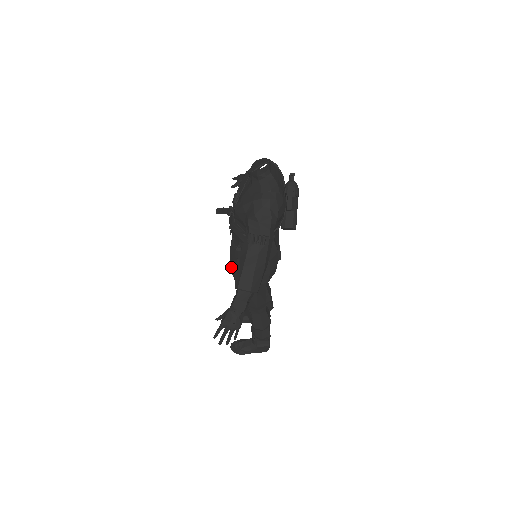
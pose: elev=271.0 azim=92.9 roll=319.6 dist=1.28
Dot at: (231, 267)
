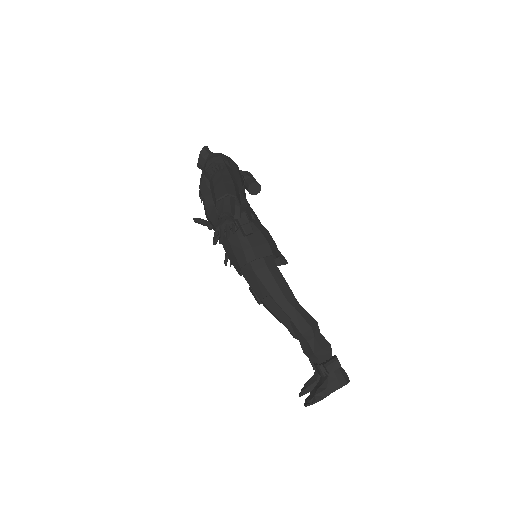
Dot at: (234, 267)
